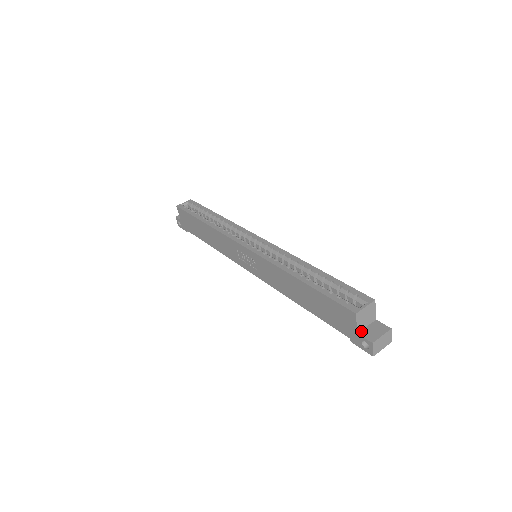
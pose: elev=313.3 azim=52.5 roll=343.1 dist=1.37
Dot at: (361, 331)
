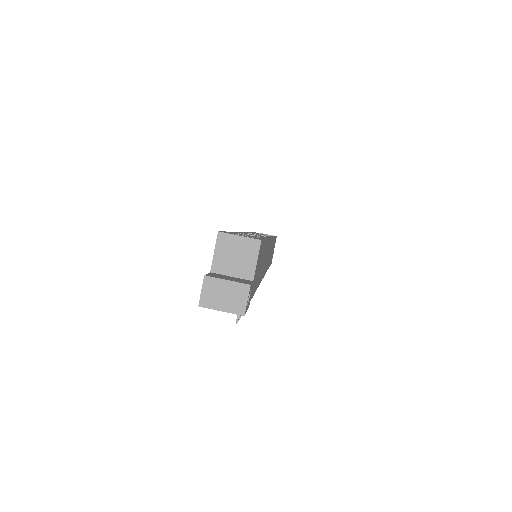
Dot at: (217, 273)
